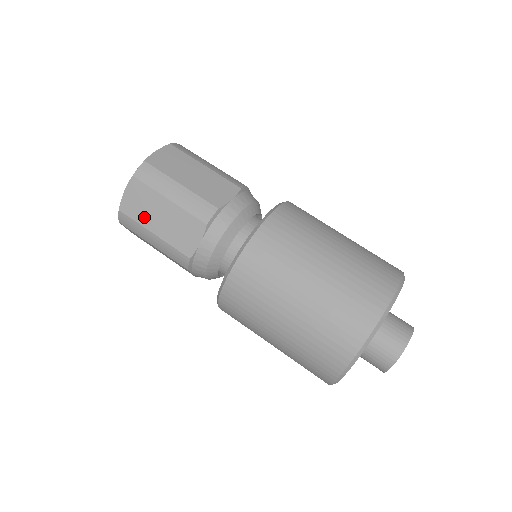
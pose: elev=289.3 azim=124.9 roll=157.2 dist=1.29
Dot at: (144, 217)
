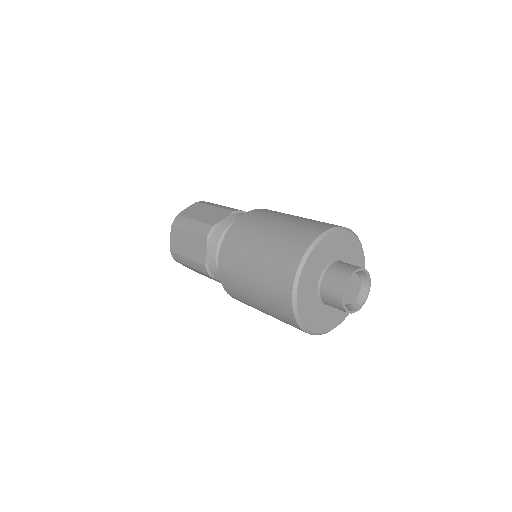
Dot at: (193, 215)
